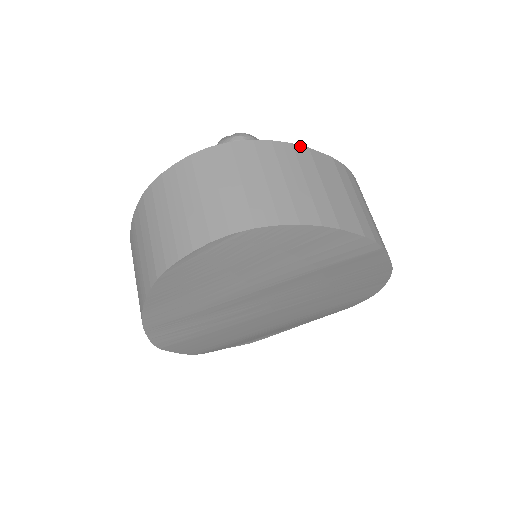
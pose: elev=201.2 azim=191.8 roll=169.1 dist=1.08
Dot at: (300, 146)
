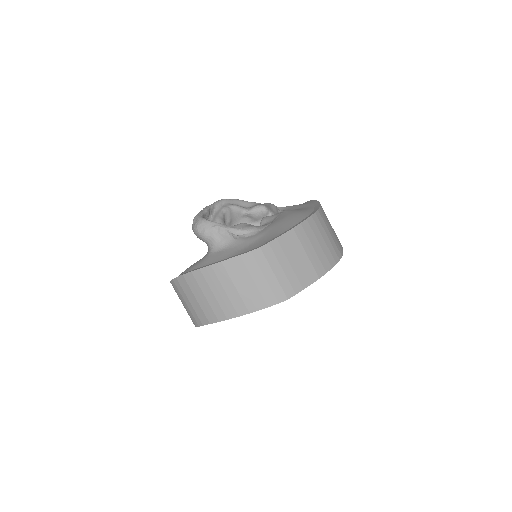
Dot at: (216, 264)
